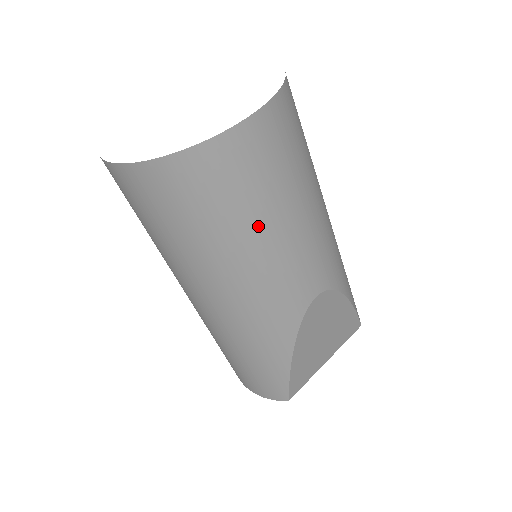
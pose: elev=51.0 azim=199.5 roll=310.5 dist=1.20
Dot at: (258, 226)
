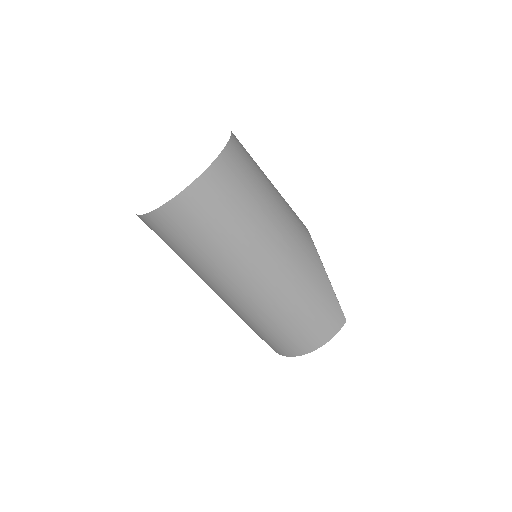
Dot at: (267, 188)
